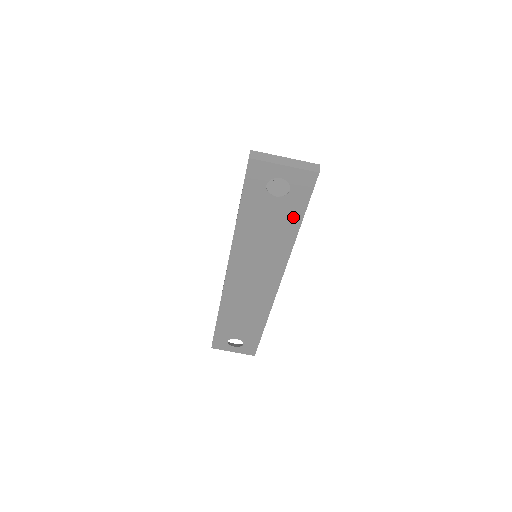
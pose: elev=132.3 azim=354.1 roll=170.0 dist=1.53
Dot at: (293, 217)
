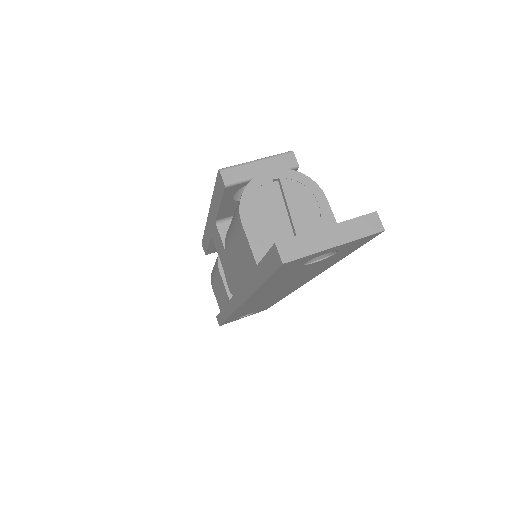
Dot at: (334, 260)
